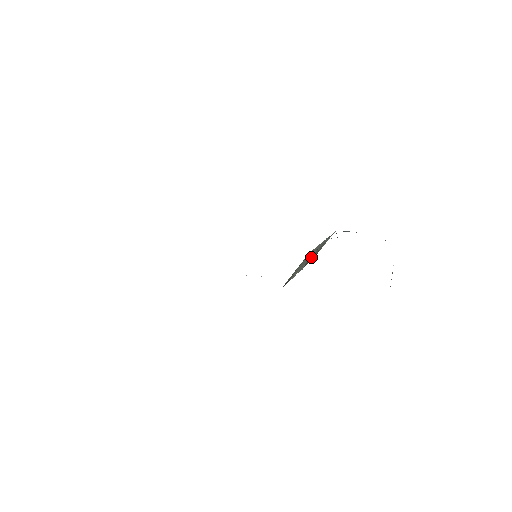
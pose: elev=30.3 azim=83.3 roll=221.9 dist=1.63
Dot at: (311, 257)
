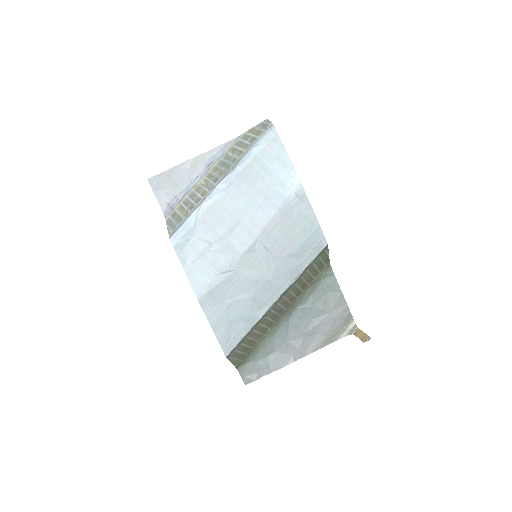
Dot at: (268, 318)
